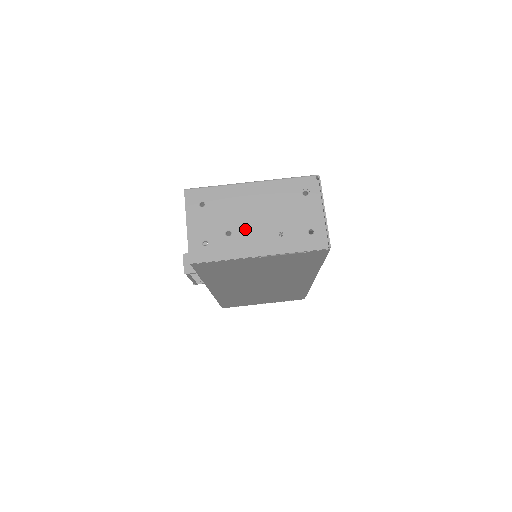
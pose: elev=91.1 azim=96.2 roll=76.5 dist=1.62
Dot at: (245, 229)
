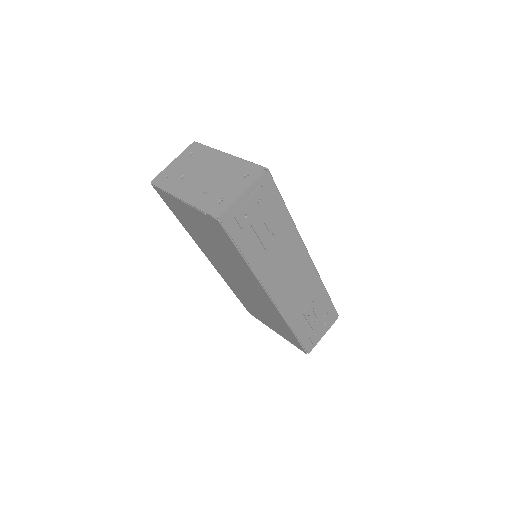
Dot at: (193, 179)
